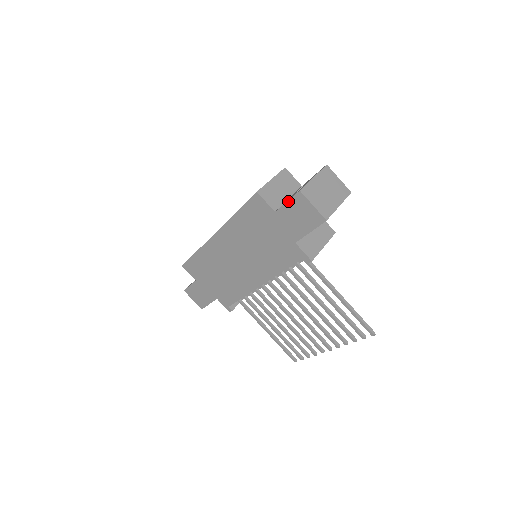
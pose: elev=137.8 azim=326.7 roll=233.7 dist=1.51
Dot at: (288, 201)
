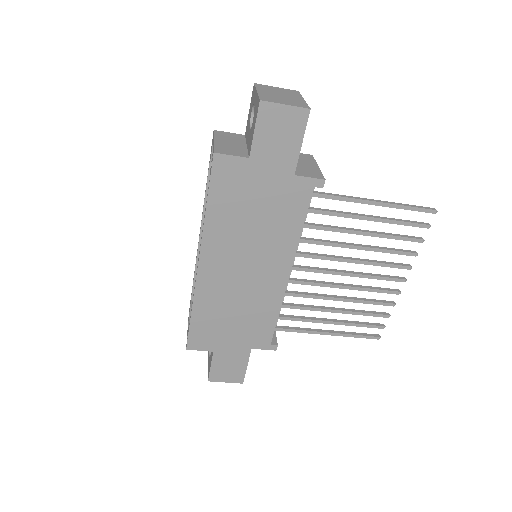
Dot at: (255, 128)
